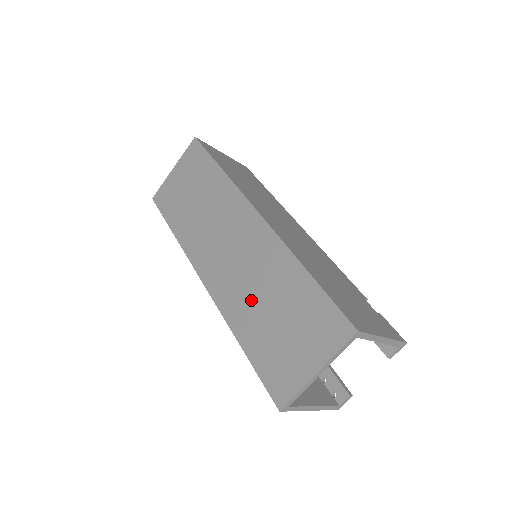
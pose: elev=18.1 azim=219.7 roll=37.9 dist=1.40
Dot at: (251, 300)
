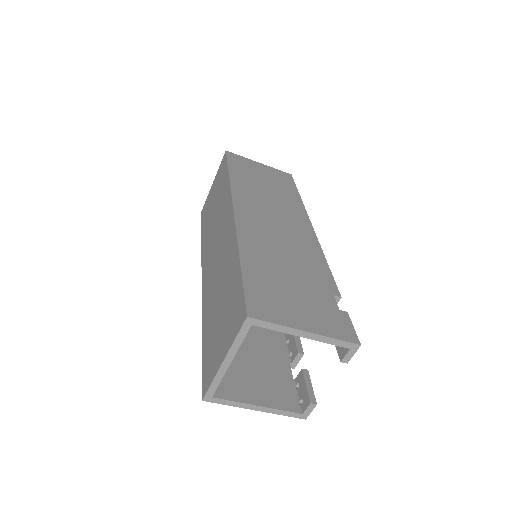
Dot at: (214, 293)
